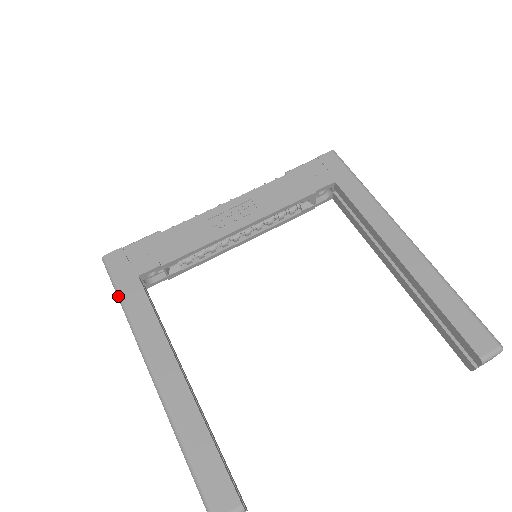
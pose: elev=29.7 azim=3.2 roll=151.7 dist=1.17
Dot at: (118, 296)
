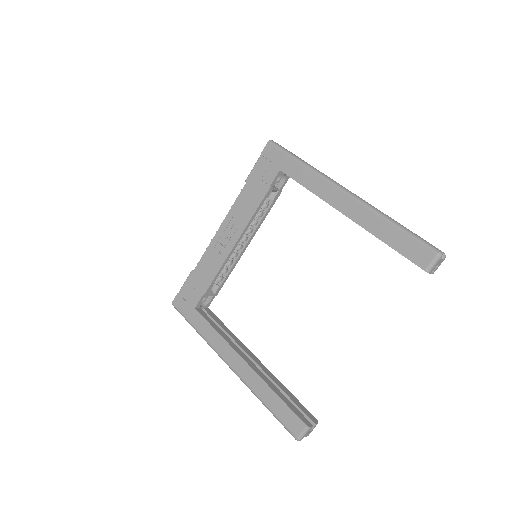
Dot at: occluded
